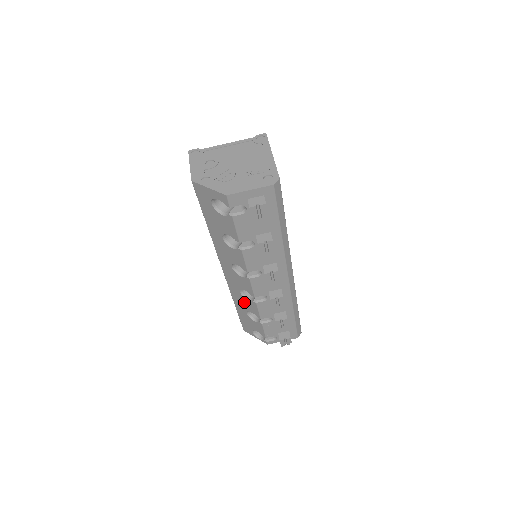
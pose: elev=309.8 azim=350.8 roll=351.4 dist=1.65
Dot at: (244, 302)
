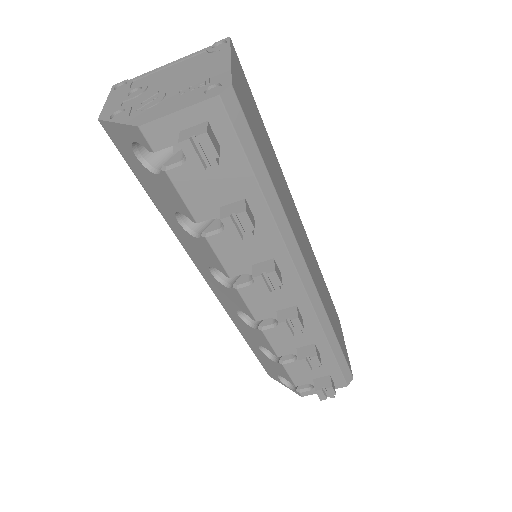
Dot at: (249, 331)
